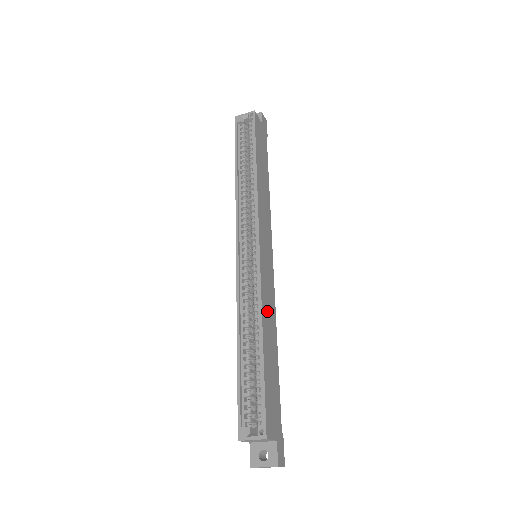
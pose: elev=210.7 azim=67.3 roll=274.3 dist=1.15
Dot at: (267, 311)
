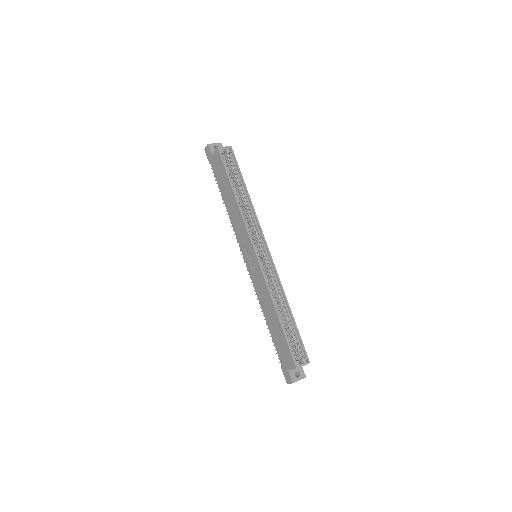
Dot at: occluded
